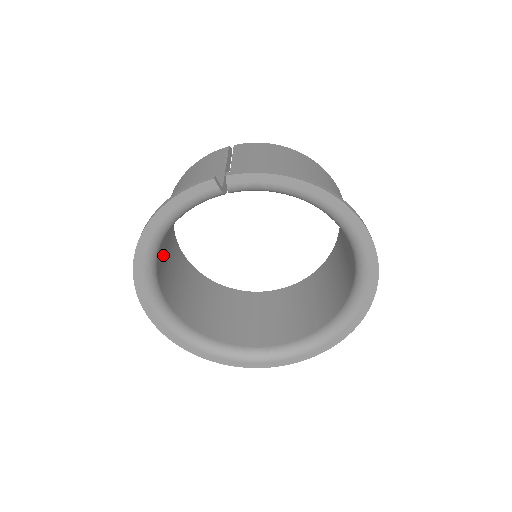
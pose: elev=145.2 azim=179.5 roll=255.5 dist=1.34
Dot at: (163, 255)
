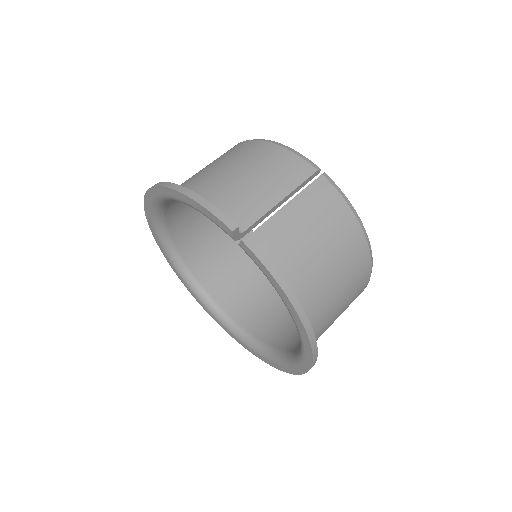
Dot at: occluded
